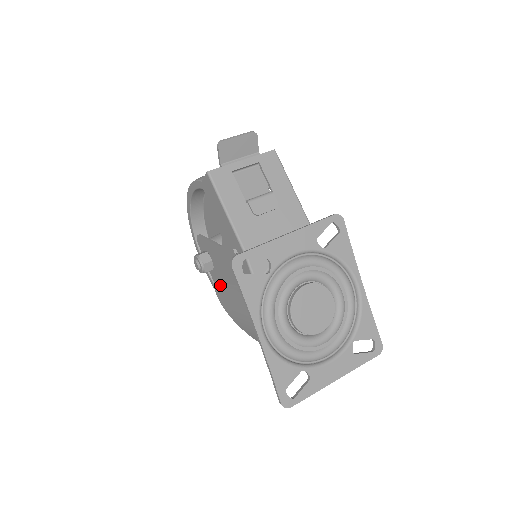
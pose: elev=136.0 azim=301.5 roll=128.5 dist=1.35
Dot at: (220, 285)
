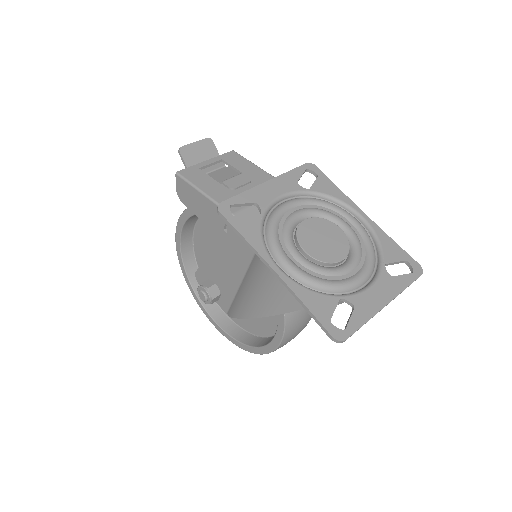
Dot at: (232, 304)
